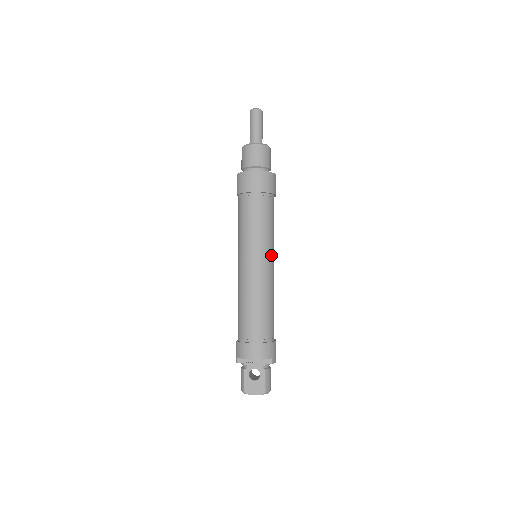
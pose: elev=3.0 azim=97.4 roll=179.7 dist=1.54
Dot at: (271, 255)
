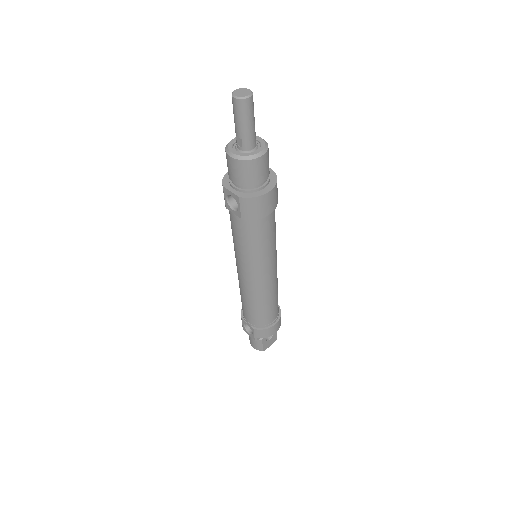
Dot at: occluded
